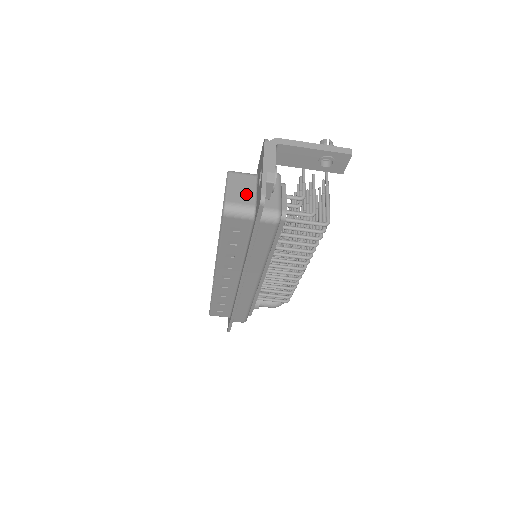
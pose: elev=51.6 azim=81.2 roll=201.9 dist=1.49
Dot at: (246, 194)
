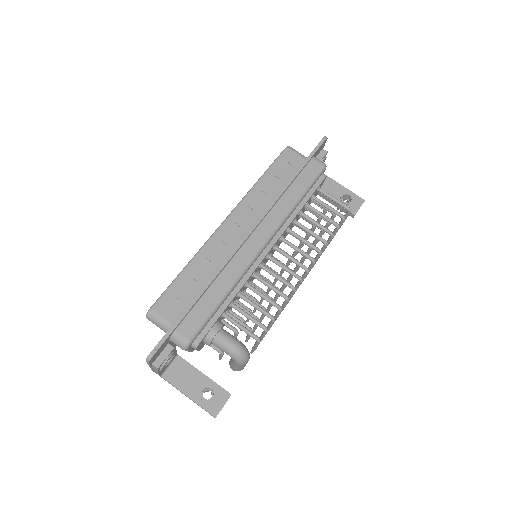
Dot at: occluded
